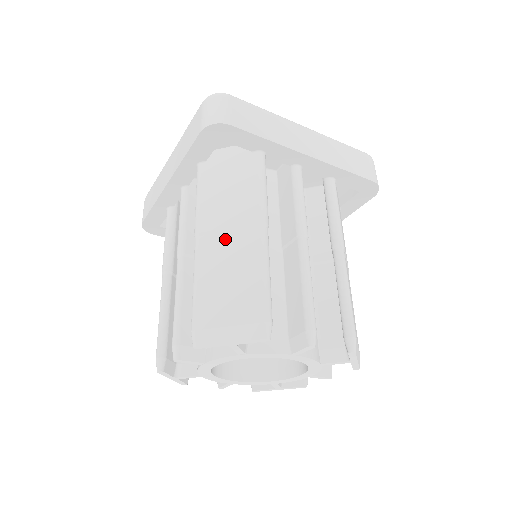
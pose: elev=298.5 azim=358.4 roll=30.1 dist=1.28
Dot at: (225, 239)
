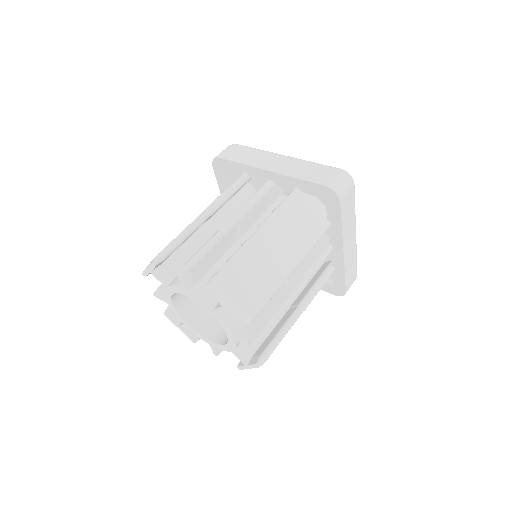
Dot at: occluded
